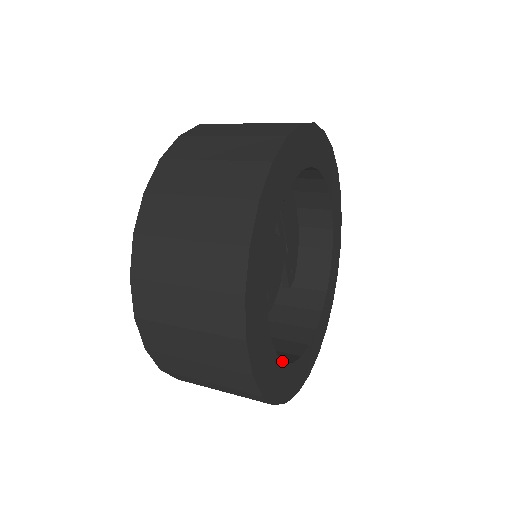
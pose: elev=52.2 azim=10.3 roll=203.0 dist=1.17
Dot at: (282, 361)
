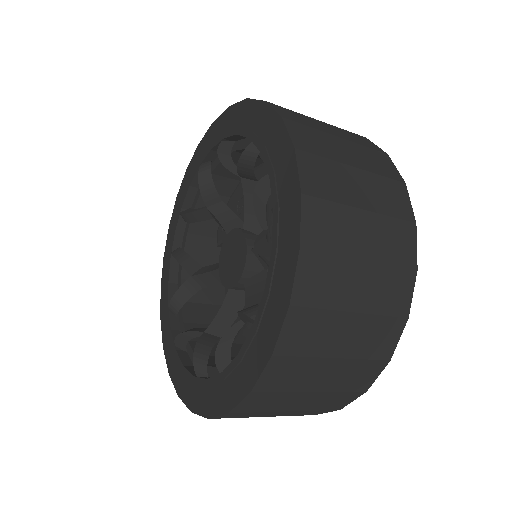
Dot at: occluded
